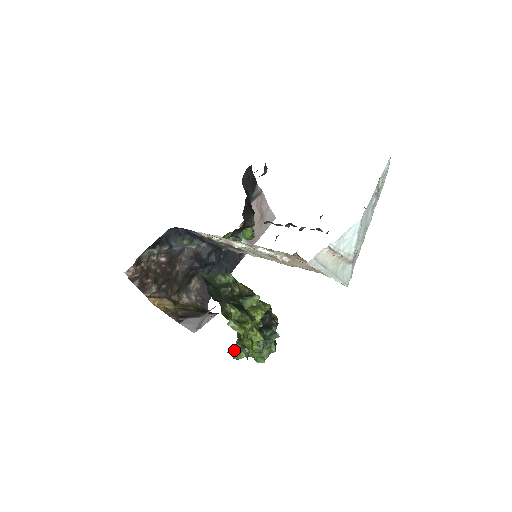
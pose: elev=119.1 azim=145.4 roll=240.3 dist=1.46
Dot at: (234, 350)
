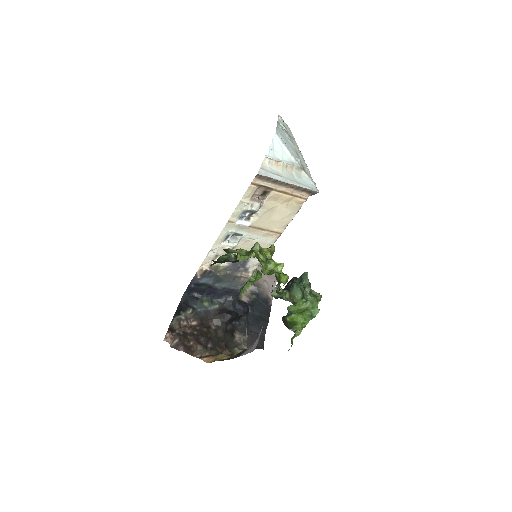
Dot at: (289, 325)
